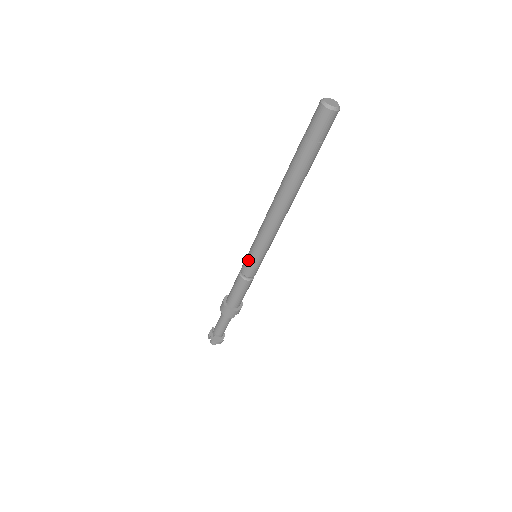
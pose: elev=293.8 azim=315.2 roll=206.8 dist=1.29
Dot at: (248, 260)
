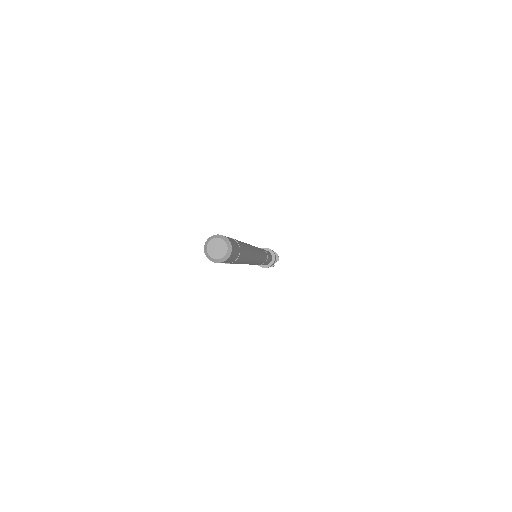
Dot at: occluded
